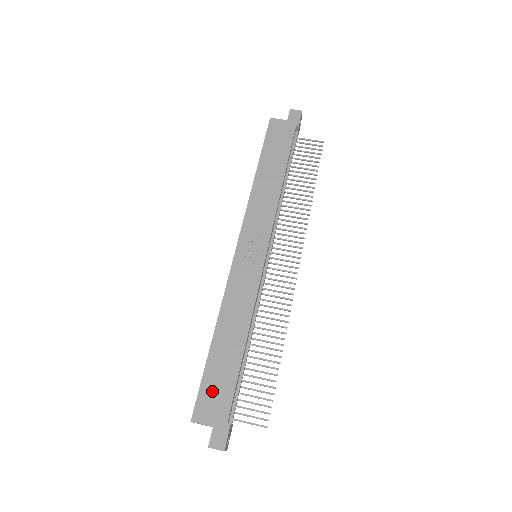
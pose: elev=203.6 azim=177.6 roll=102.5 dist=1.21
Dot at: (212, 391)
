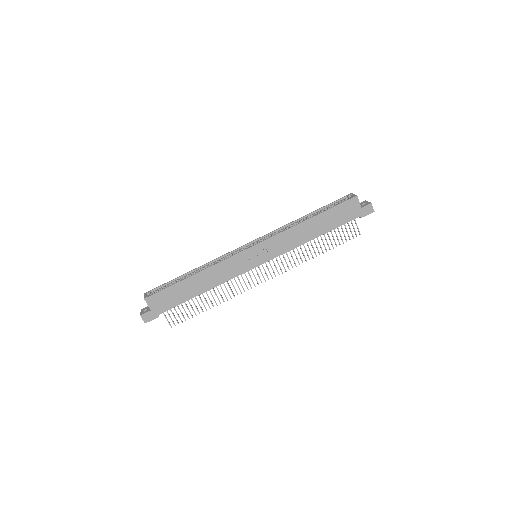
Dot at: (166, 297)
